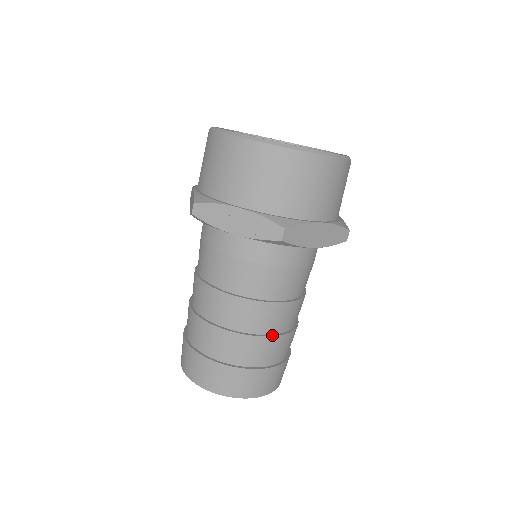
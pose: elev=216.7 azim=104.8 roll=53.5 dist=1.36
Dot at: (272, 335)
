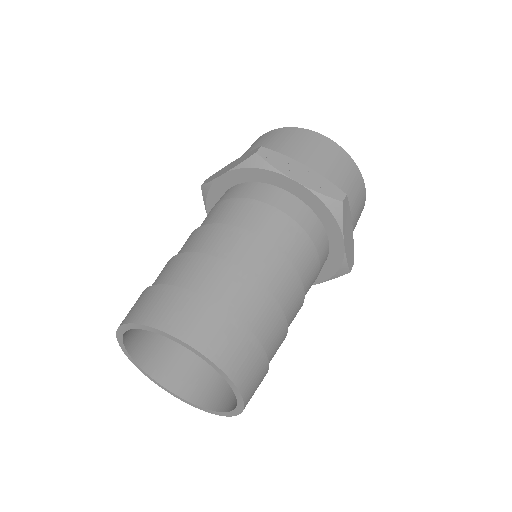
Dot at: (282, 312)
